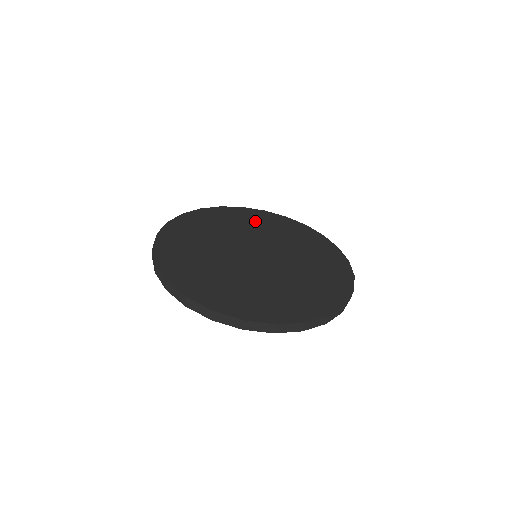
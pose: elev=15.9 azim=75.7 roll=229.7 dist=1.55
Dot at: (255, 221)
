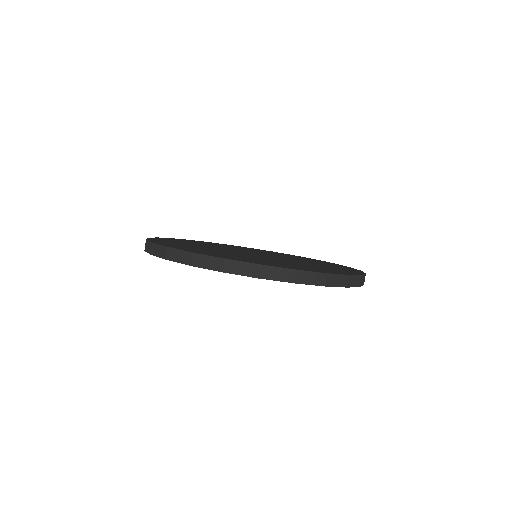
Dot at: (263, 251)
